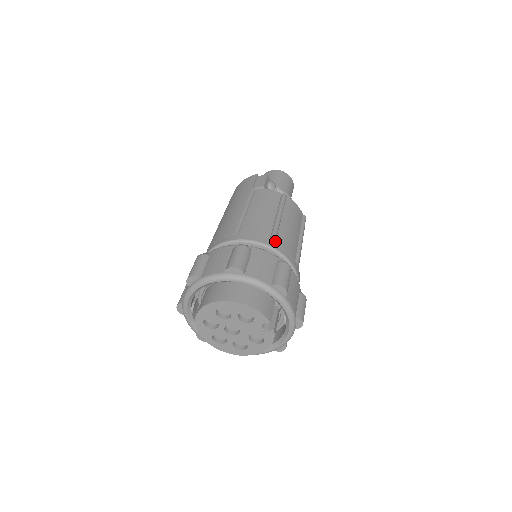
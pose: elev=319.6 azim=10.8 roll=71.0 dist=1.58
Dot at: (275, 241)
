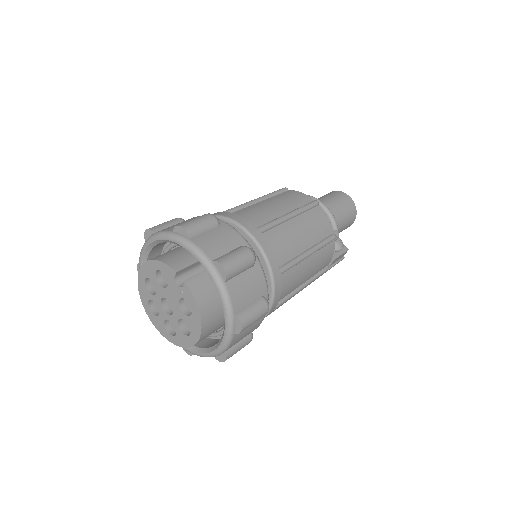
Dot at: (228, 212)
